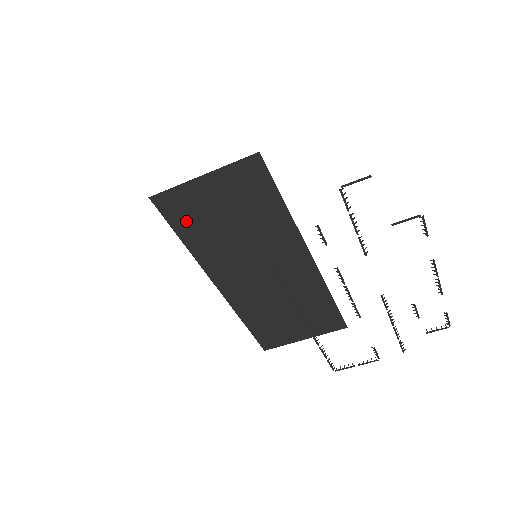
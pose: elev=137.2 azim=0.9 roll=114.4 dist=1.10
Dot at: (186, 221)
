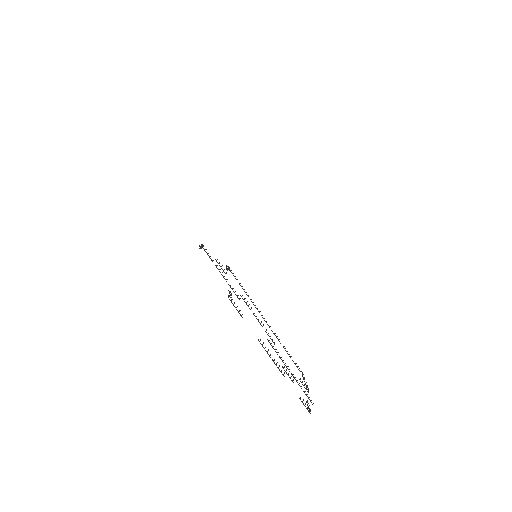
Dot at: occluded
